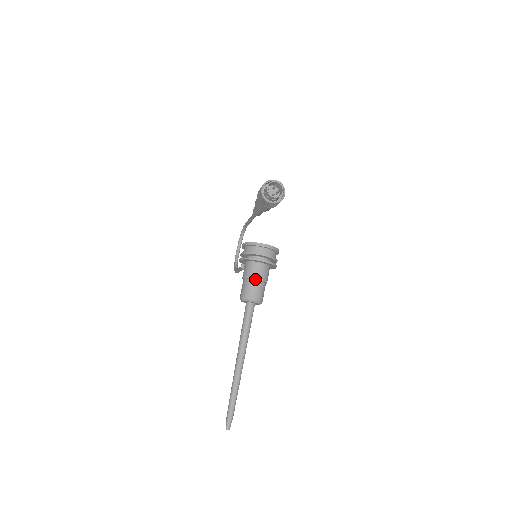
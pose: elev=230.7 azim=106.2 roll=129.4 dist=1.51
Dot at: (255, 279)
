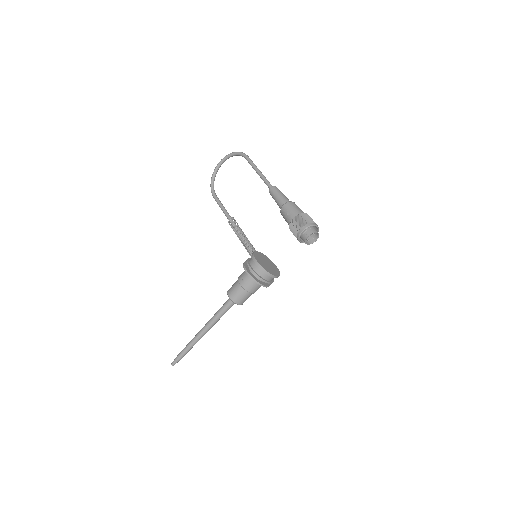
Dot at: (250, 293)
